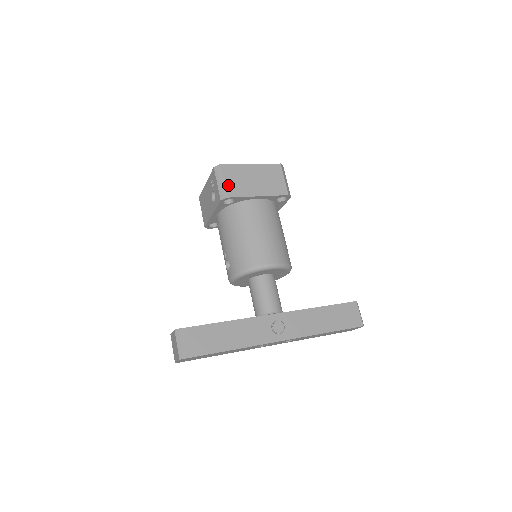
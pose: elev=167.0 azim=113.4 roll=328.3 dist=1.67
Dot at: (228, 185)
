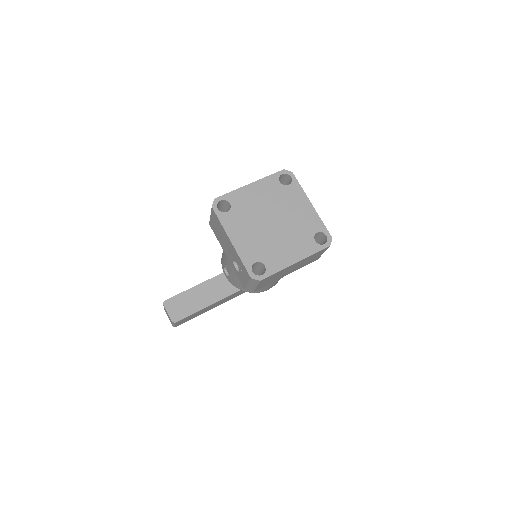
Dot at: (259, 287)
